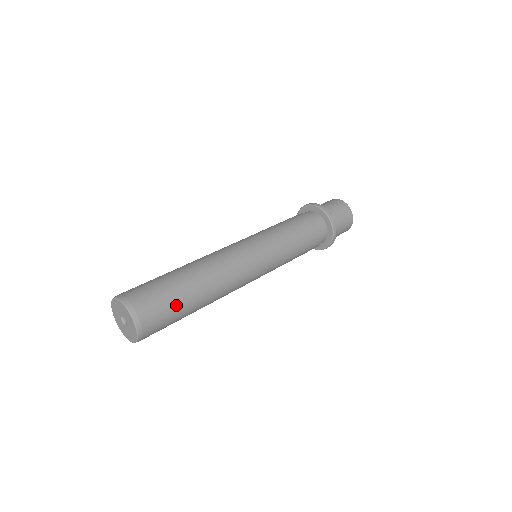
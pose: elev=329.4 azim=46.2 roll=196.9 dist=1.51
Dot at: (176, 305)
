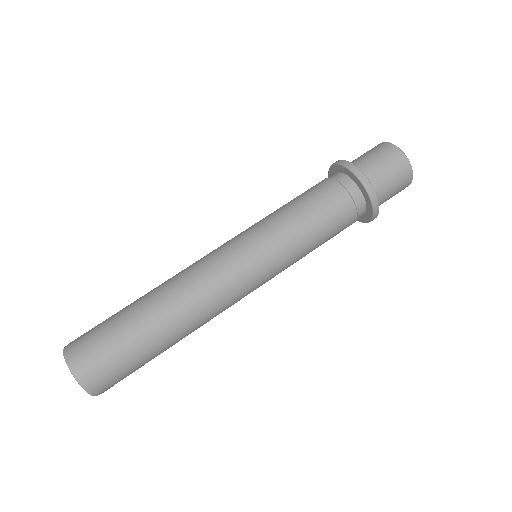
Dot at: (139, 361)
